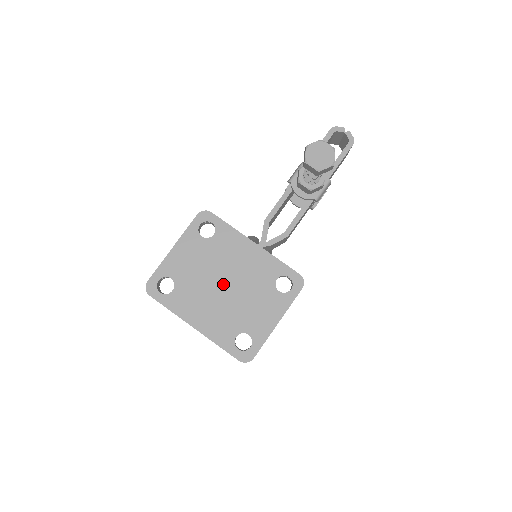
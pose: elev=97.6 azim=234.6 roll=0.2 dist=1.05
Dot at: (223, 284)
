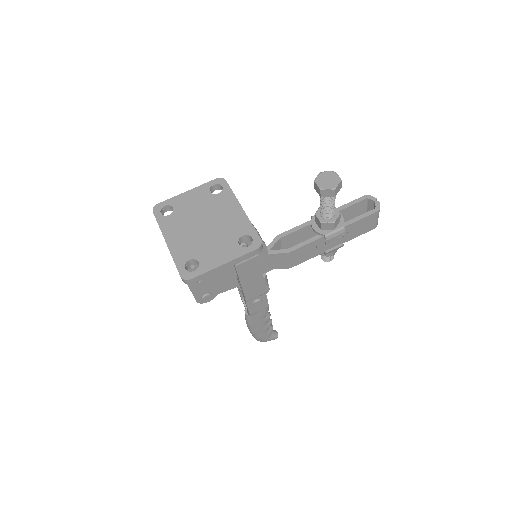
Dot at: (204, 224)
